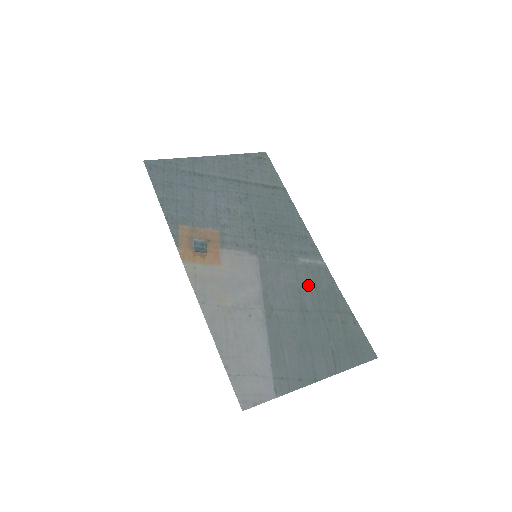
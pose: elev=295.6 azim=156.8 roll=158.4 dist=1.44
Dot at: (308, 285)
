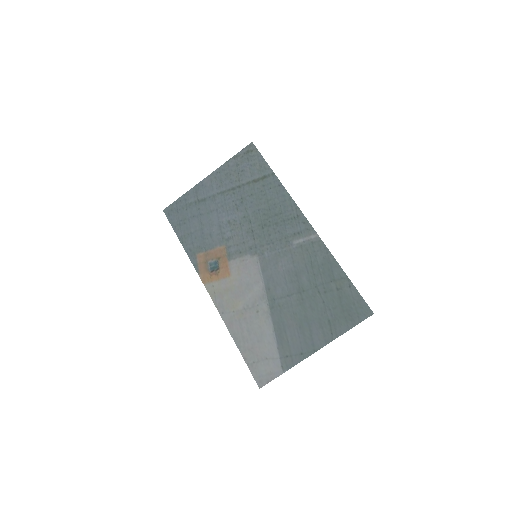
Dot at: (303, 265)
